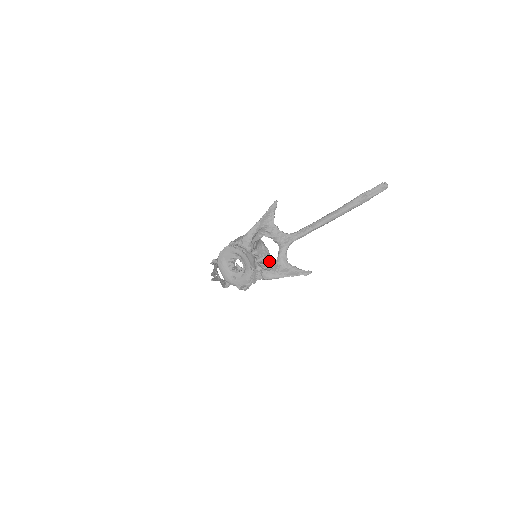
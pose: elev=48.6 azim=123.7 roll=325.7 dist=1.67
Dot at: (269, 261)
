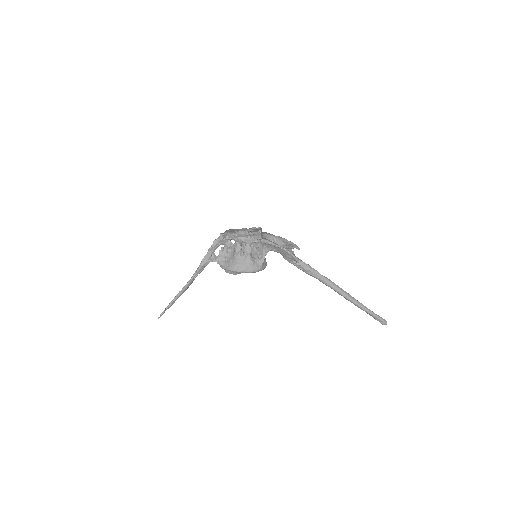
Dot at: (264, 263)
